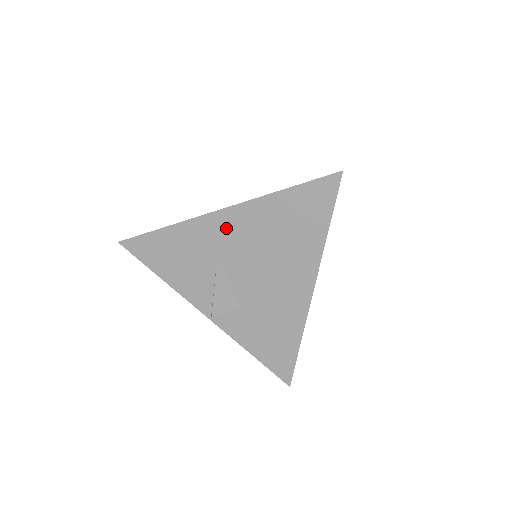
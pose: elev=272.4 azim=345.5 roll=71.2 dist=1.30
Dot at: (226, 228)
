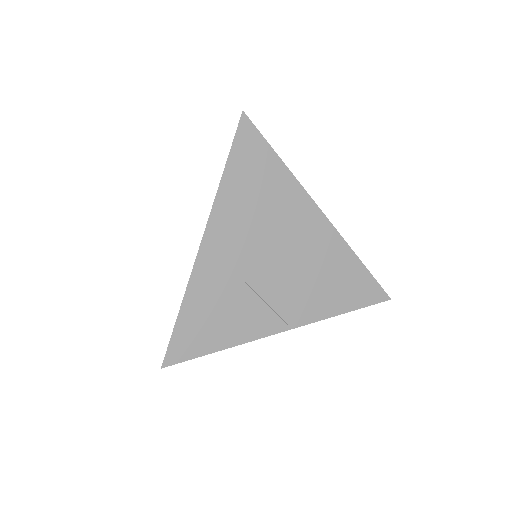
Dot at: (221, 248)
